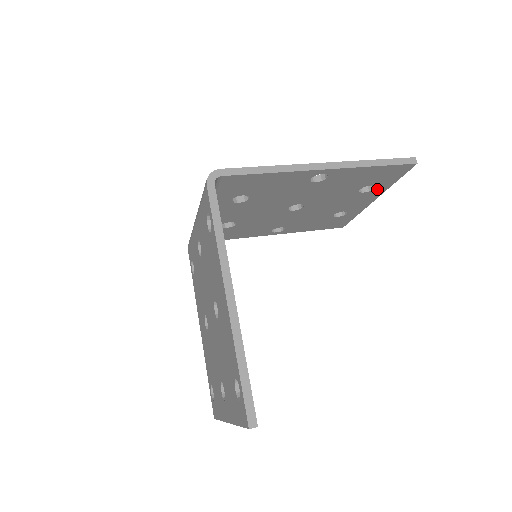
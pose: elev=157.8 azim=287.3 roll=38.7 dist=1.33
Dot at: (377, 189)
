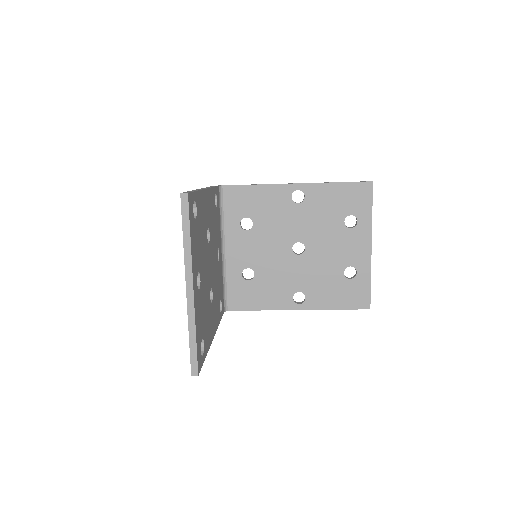
Dot at: (361, 224)
